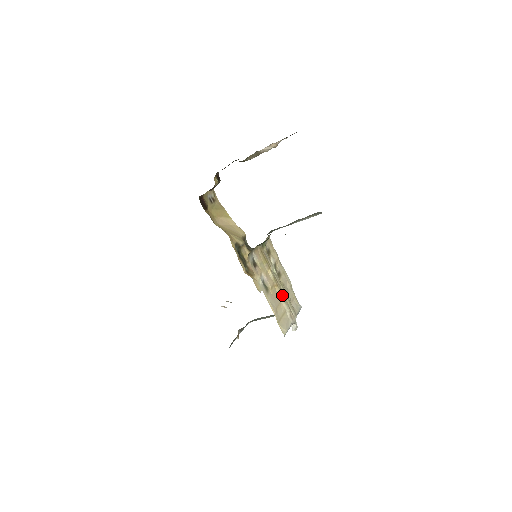
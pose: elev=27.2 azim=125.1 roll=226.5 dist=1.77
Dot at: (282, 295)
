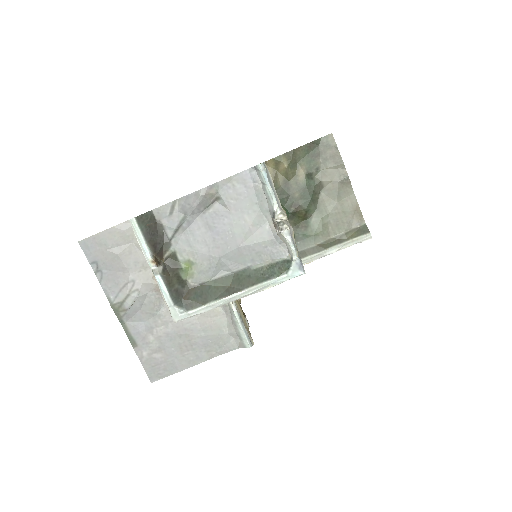
Dot at: occluded
